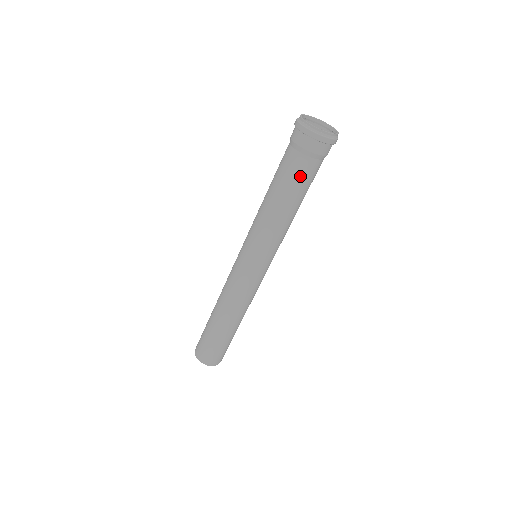
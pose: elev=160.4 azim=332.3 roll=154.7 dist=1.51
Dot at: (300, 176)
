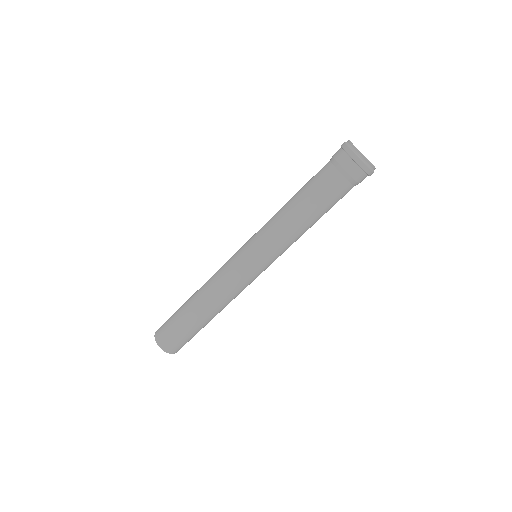
Dot at: (331, 194)
